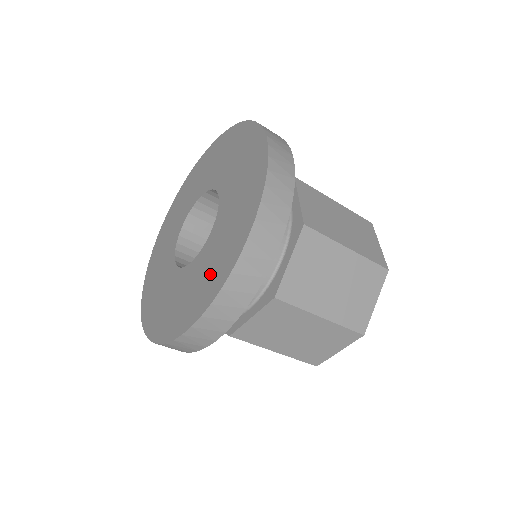
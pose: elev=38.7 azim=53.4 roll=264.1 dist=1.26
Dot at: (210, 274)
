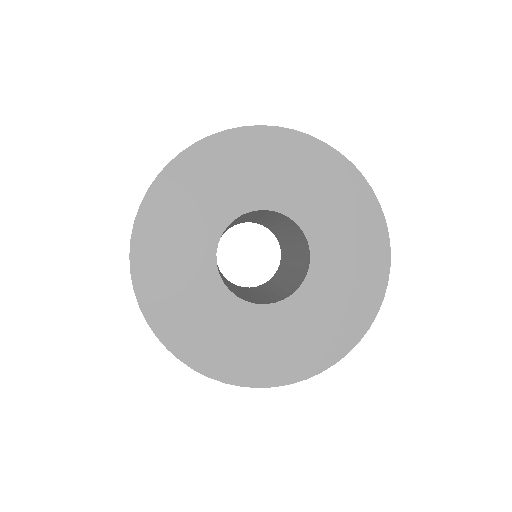
Dot at: (219, 345)
